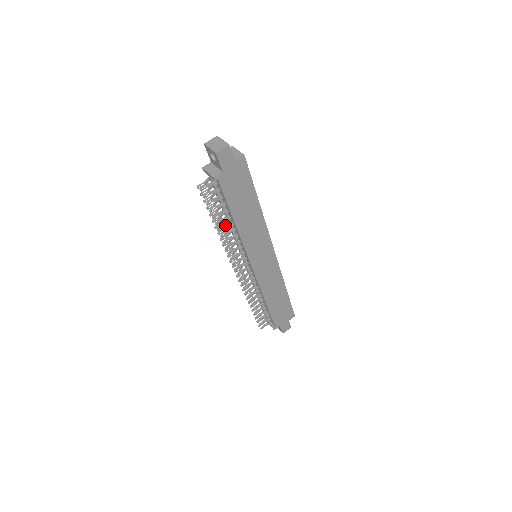
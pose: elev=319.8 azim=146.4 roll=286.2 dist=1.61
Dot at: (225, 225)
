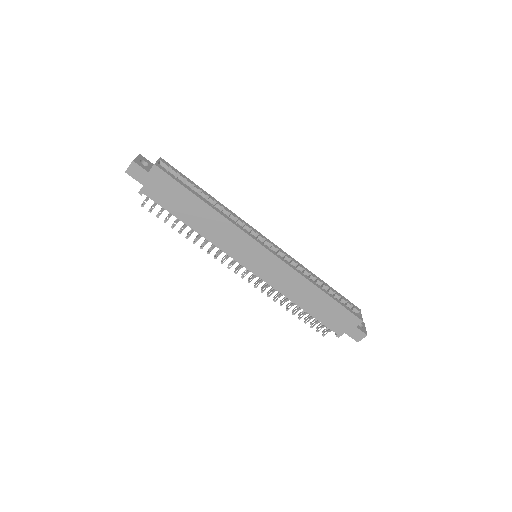
Dot at: (190, 231)
